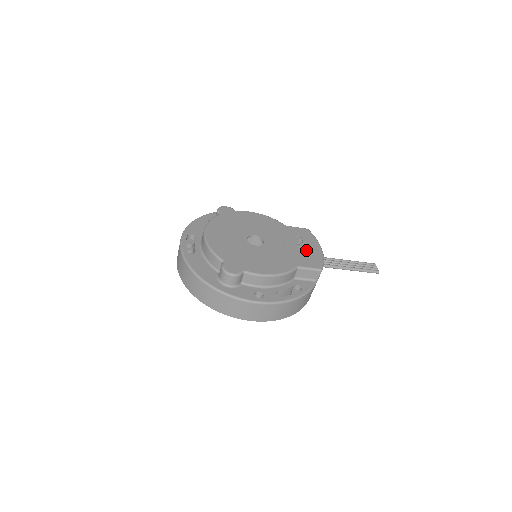
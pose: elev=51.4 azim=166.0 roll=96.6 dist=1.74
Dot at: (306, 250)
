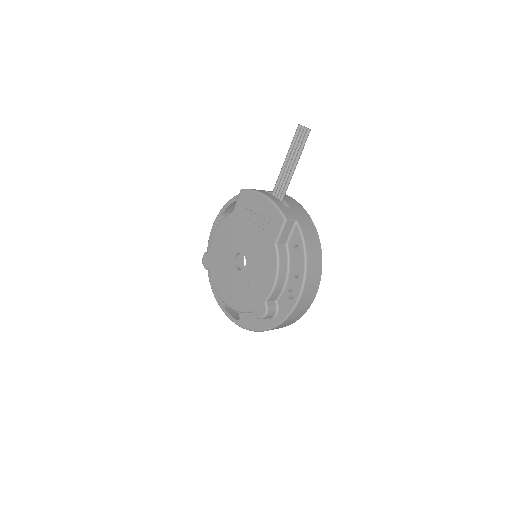
Dot at: (261, 216)
